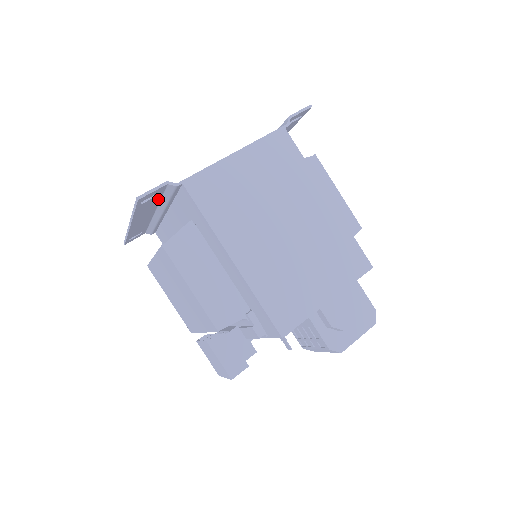
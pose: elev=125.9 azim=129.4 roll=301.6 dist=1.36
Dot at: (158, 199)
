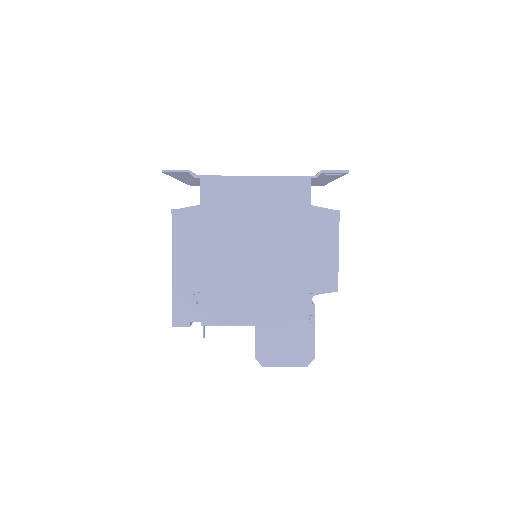
Dot at: occluded
